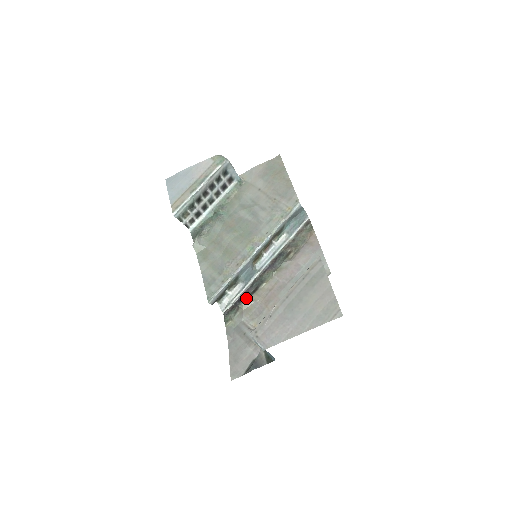
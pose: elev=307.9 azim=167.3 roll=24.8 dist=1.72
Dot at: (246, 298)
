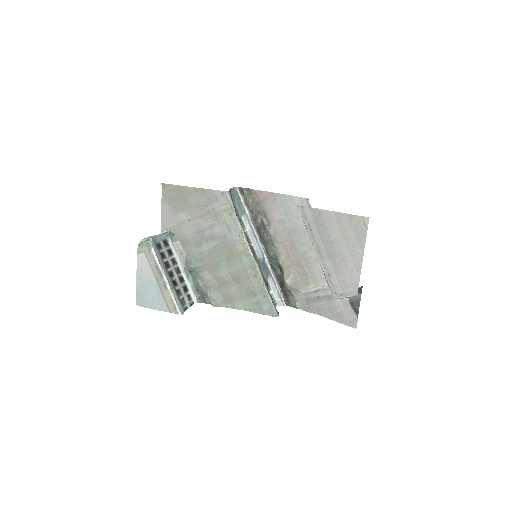
Dot at: (285, 280)
